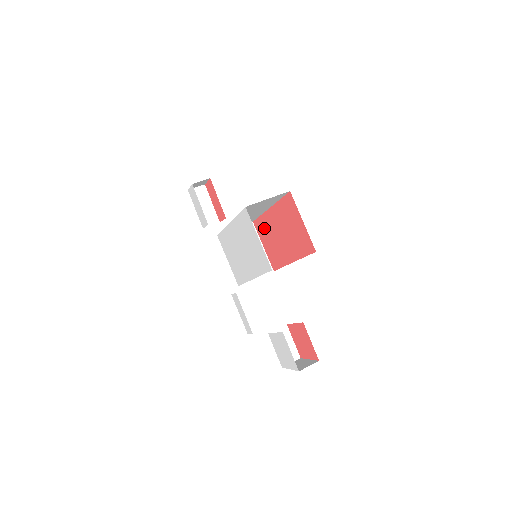
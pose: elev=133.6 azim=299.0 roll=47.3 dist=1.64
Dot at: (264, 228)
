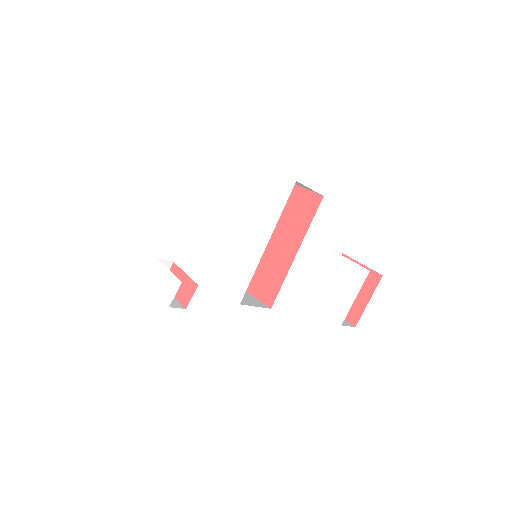
Dot at: occluded
